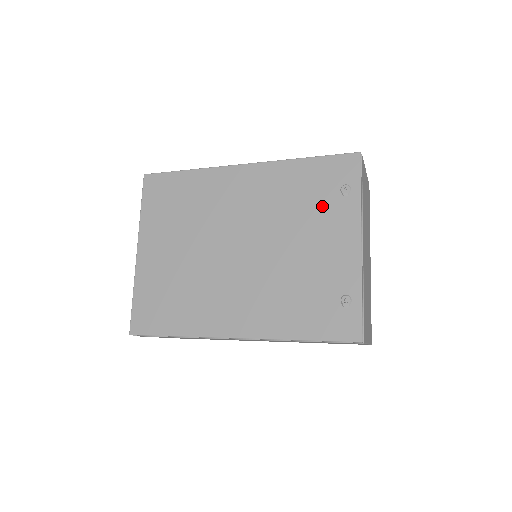
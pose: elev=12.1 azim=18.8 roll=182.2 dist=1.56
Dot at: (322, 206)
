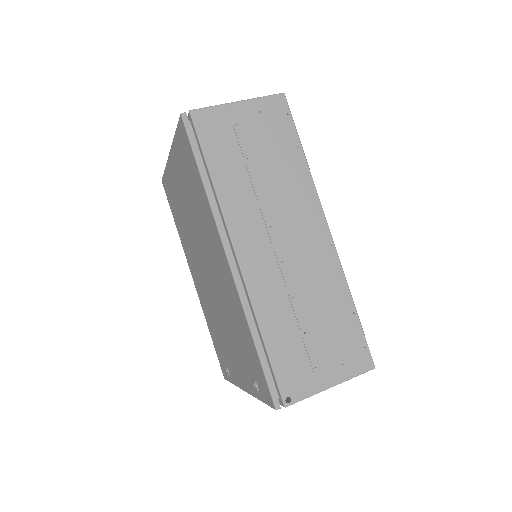
Dot at: (243, 358)
